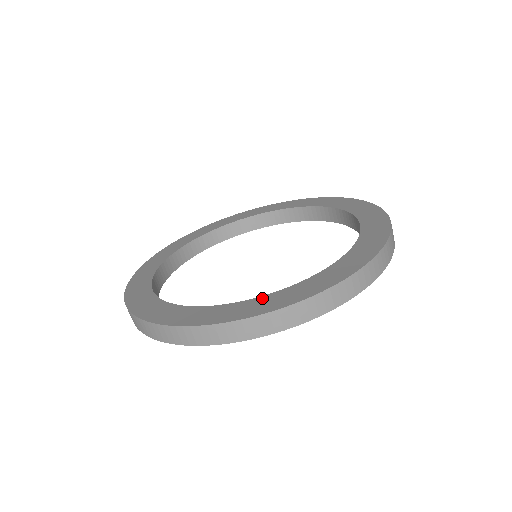
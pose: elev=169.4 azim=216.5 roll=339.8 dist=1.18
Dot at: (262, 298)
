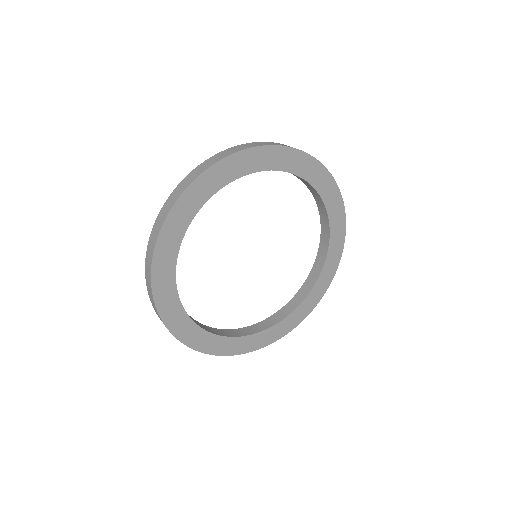
Dot at: occluded
